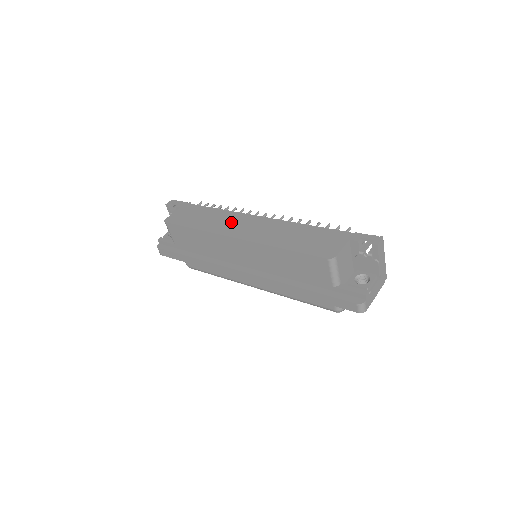
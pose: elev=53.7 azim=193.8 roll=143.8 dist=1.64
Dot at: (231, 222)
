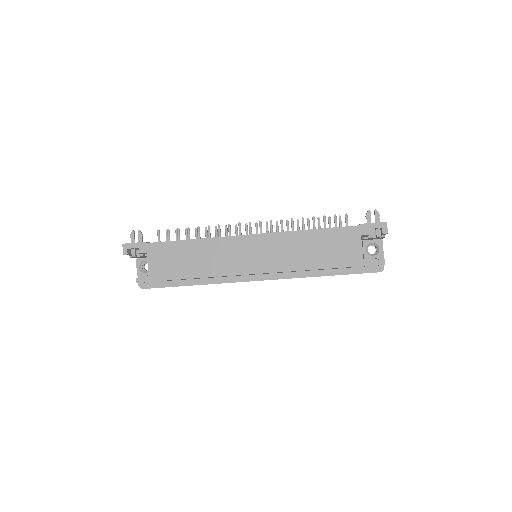
Dot at: (229, 254)
